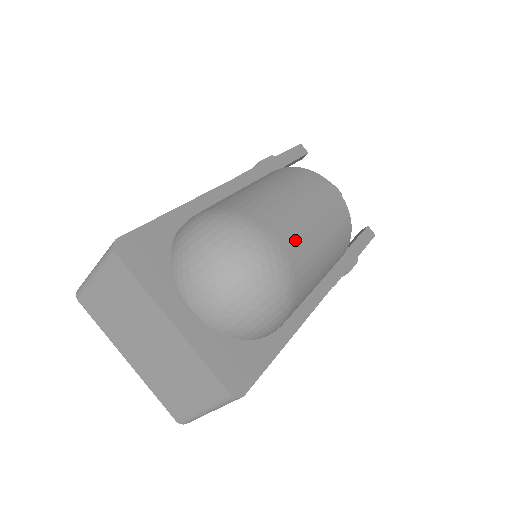
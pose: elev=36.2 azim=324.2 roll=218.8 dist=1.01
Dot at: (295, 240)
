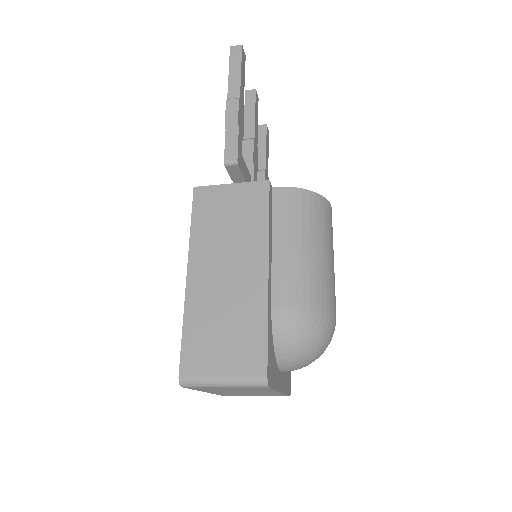
Dot at: occluded
